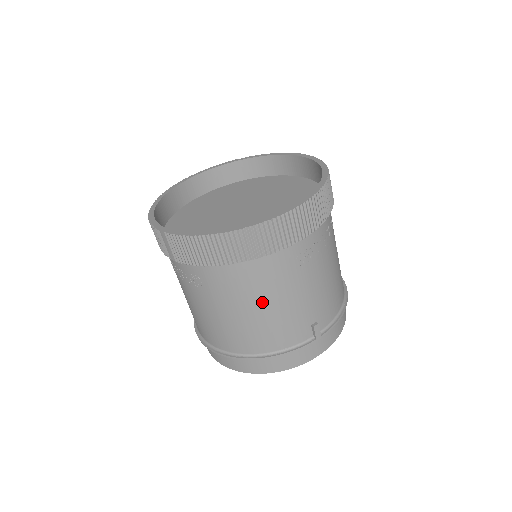
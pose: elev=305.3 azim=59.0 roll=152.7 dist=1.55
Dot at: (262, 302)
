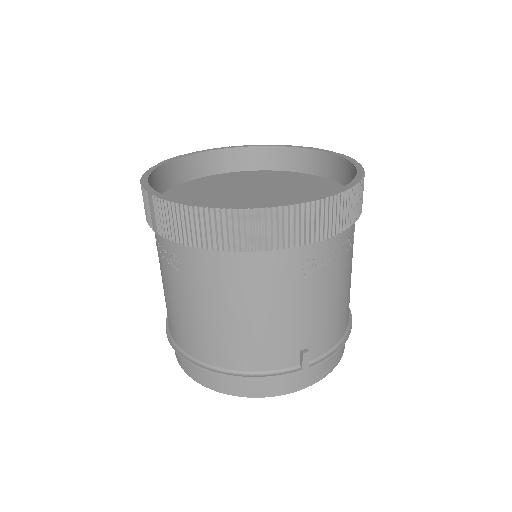
Dot at: (248, 307)
